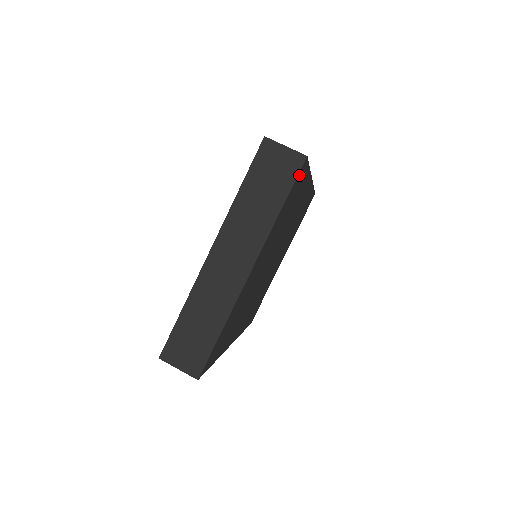
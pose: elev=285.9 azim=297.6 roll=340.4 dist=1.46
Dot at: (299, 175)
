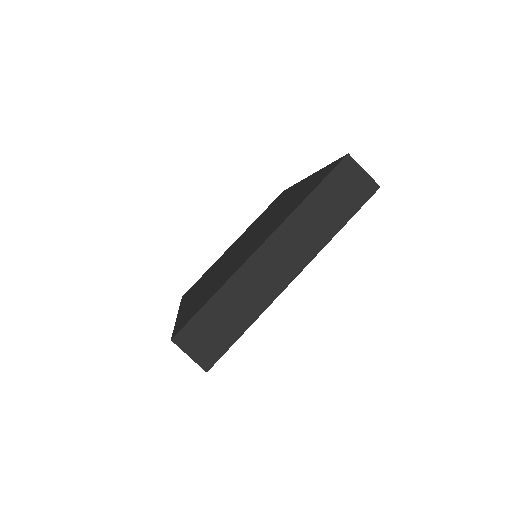
Dot at: occluded
